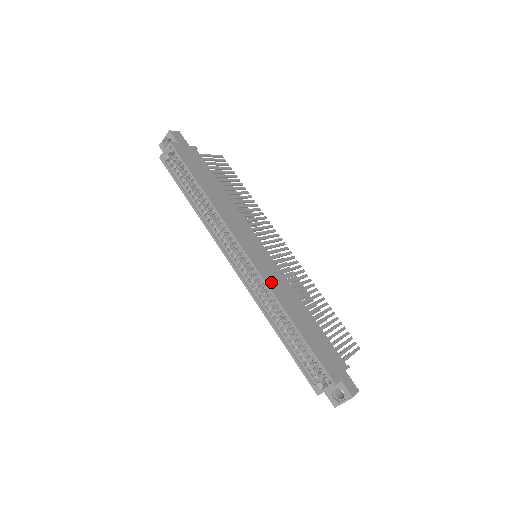
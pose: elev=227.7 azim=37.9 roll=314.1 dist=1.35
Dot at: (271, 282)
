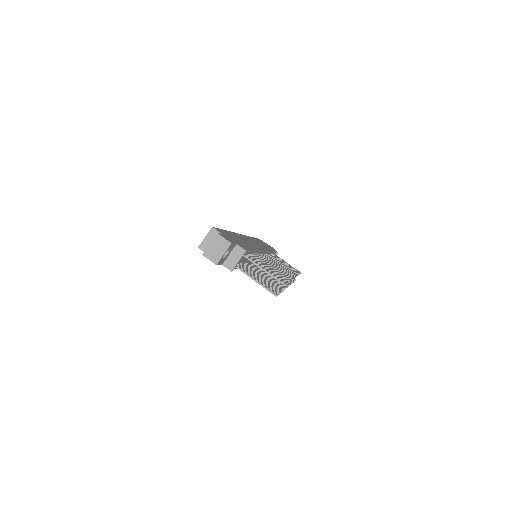
Dot at: (242, 237)
